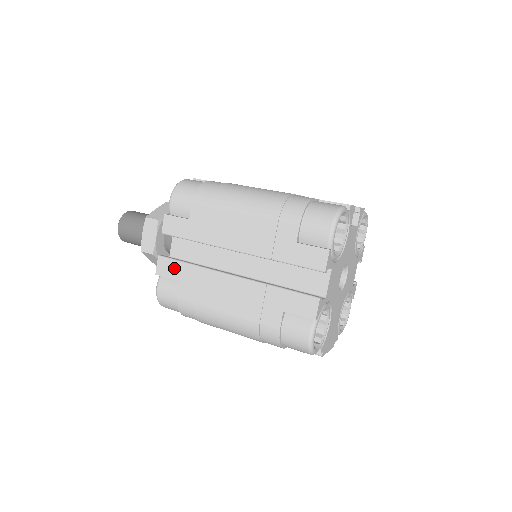
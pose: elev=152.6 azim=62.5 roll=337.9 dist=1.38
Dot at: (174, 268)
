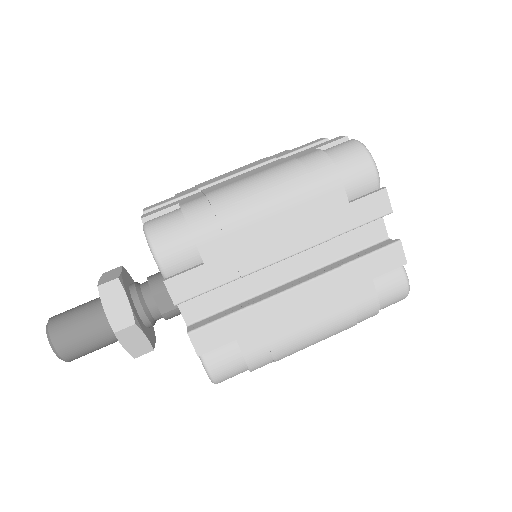
Dot at: occluded
